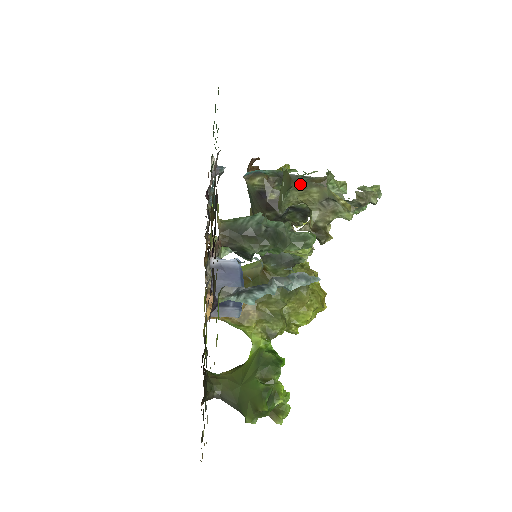
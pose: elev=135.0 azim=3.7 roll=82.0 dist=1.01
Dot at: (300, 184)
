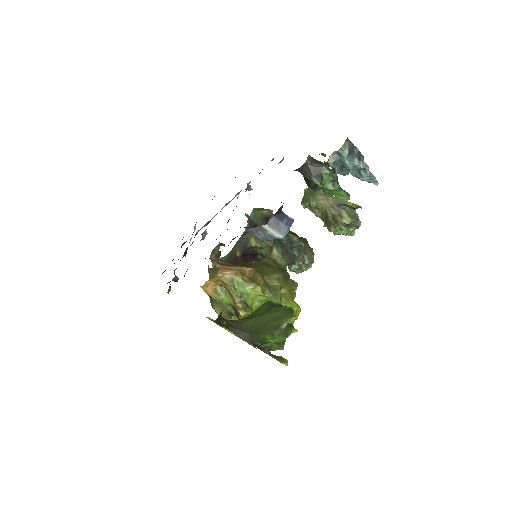
Dot at: (323, 192)
